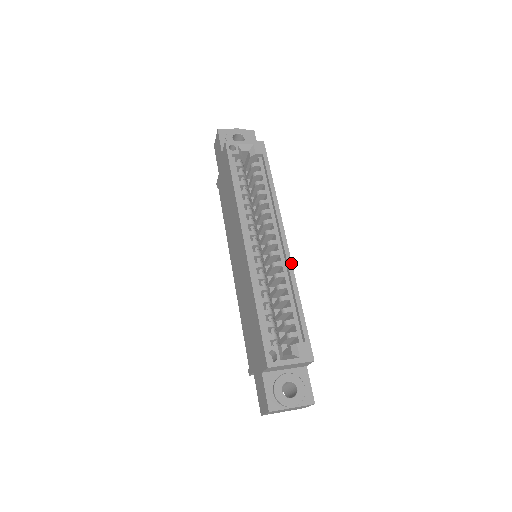
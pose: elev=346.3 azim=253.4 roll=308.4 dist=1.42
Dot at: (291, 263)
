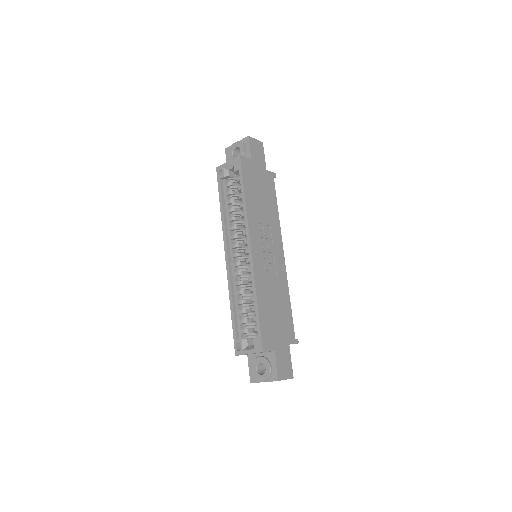
Dot at: (253, 270)
